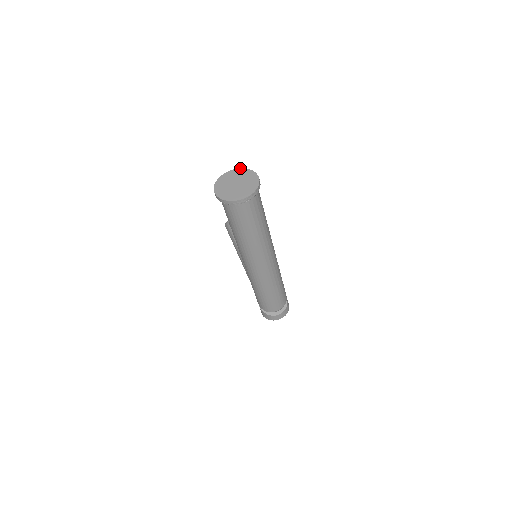
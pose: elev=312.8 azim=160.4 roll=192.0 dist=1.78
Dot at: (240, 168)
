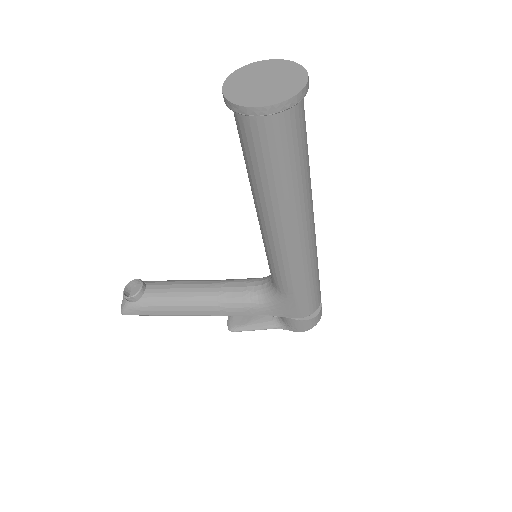
Dot at: (230, 74)
